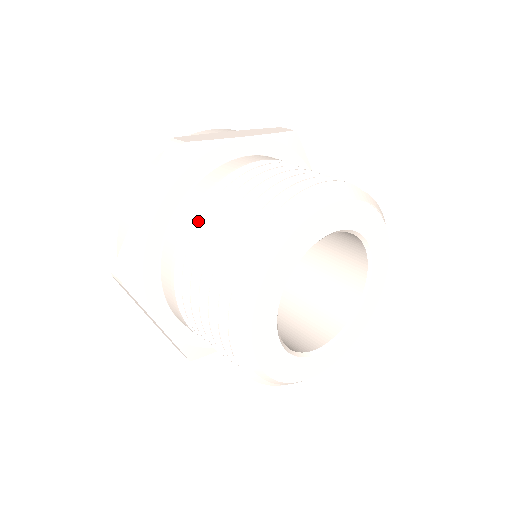
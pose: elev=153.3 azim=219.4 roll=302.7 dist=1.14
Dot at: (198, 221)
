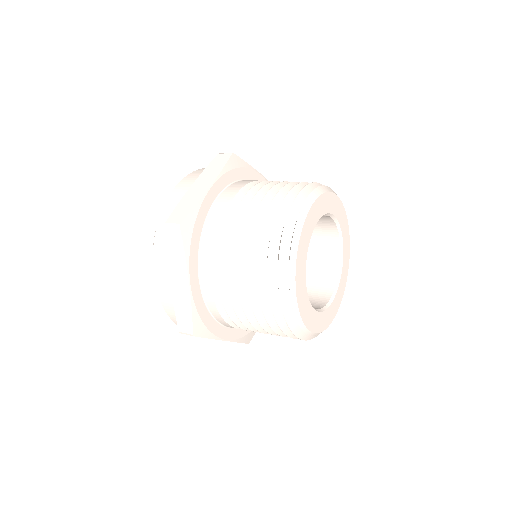
Dot at: (242, 197)
